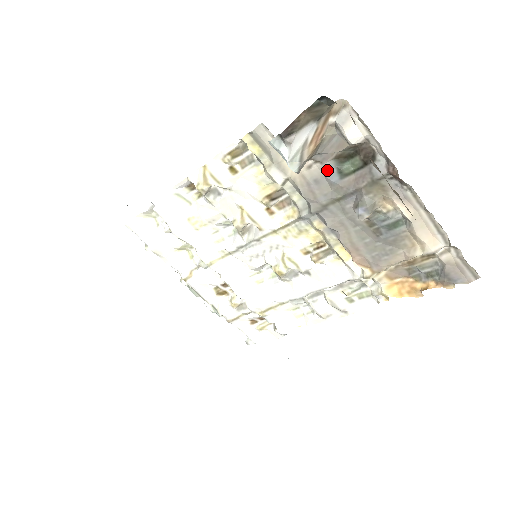
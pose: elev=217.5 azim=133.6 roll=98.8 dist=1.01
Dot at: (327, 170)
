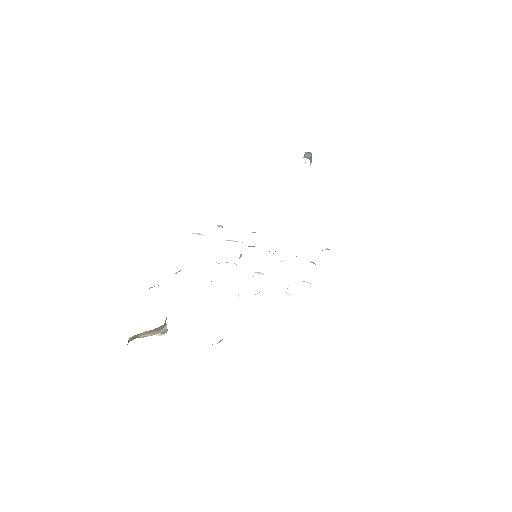
Dot at: occluded
